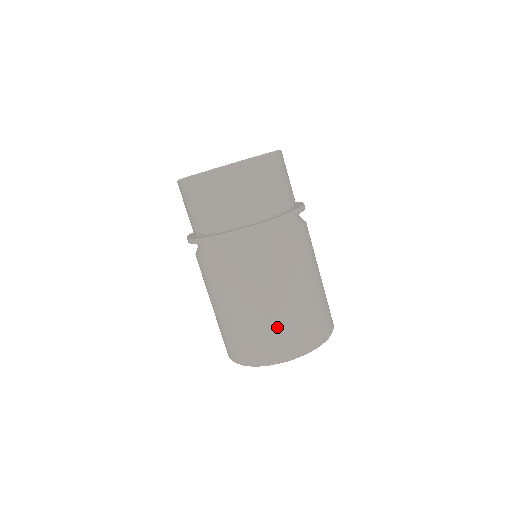
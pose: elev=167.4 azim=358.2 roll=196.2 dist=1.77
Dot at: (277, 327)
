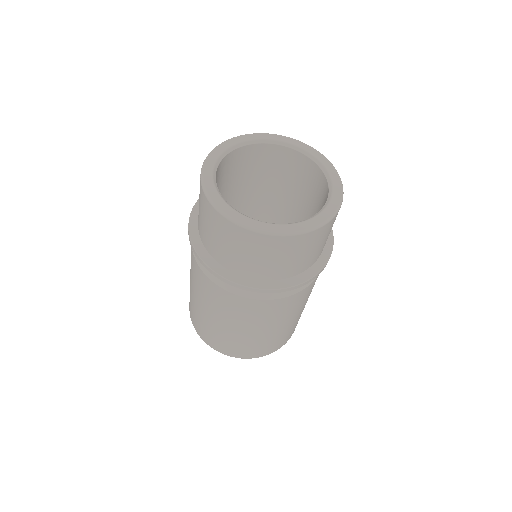
Dot at: (277, 338)
